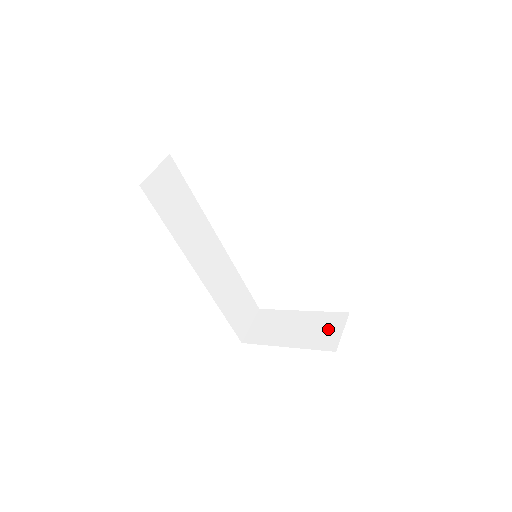
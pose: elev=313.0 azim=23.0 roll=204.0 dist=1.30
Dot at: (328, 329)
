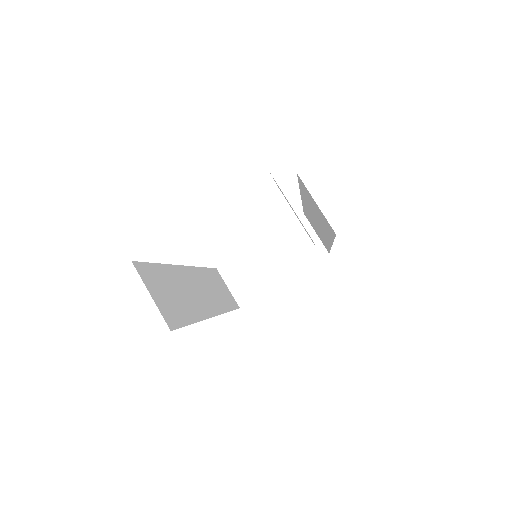
Dot at: (302, 240)
